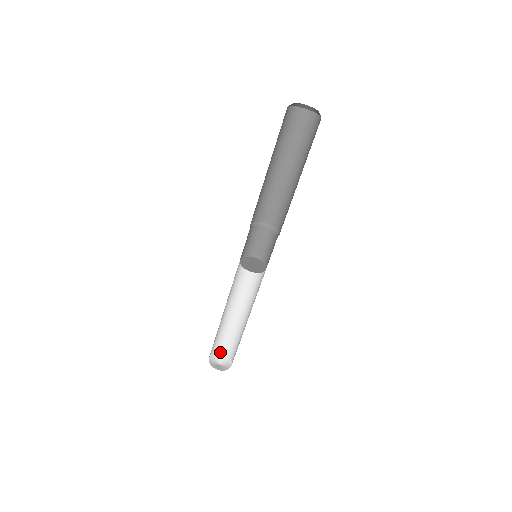
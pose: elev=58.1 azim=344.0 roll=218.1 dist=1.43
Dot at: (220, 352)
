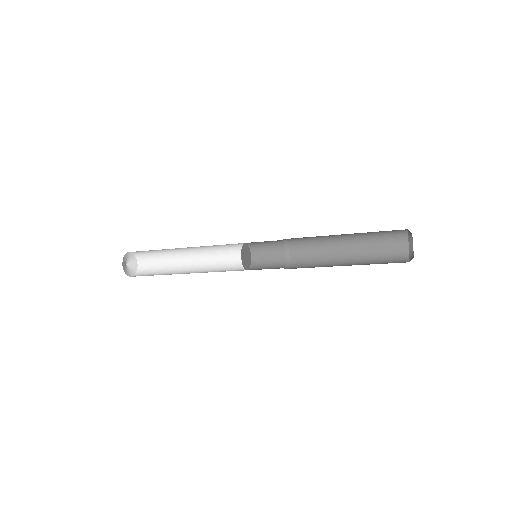
Dot at: (124, 257)
